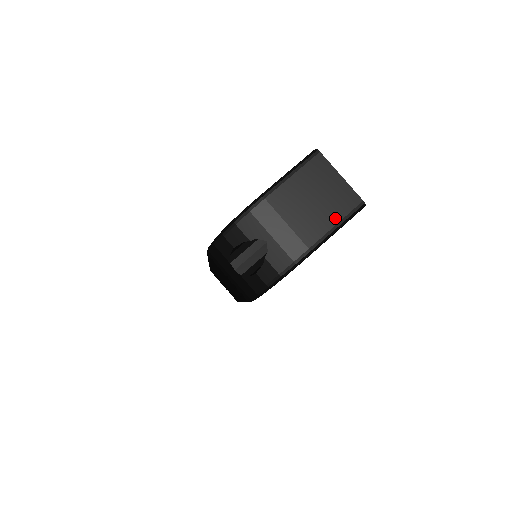
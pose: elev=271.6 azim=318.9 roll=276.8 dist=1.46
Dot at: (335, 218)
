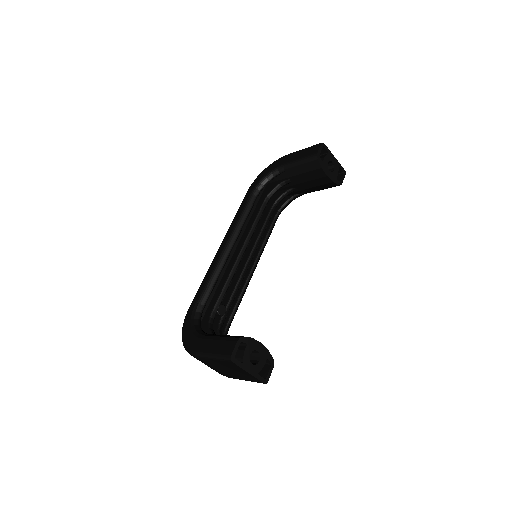
Dot at: (245, 379)
